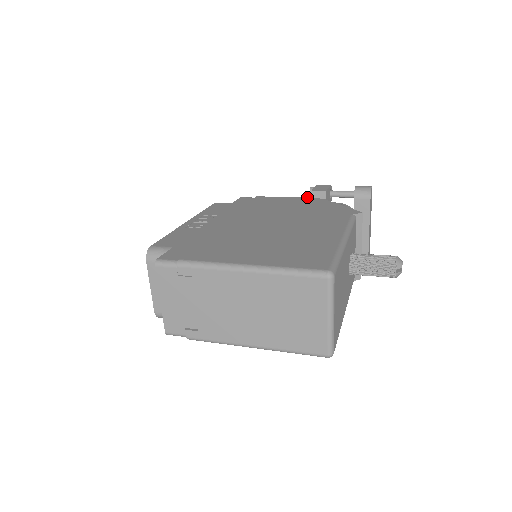
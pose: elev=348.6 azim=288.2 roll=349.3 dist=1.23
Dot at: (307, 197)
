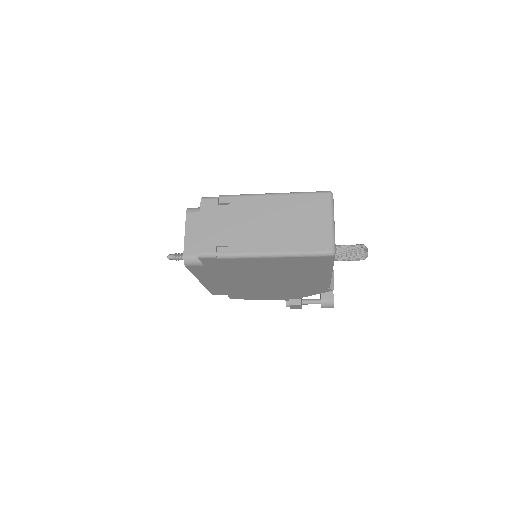
Dot at: occluded
